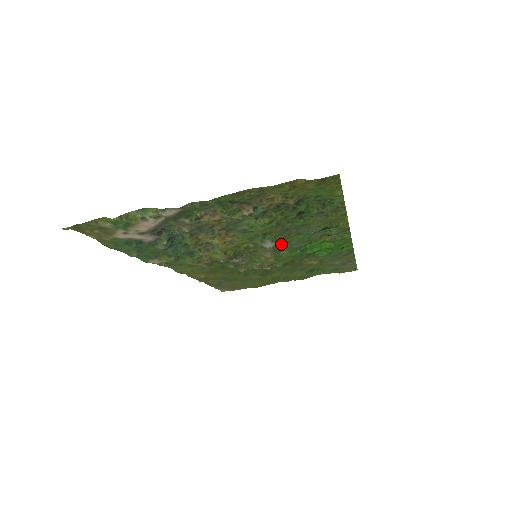
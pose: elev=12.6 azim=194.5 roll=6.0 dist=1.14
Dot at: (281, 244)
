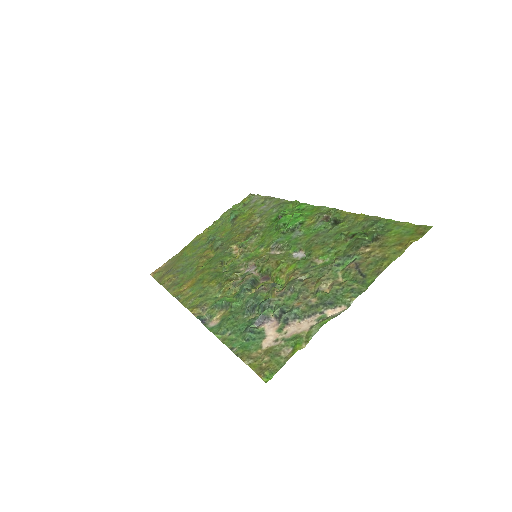
Dot at: (294, 244)
